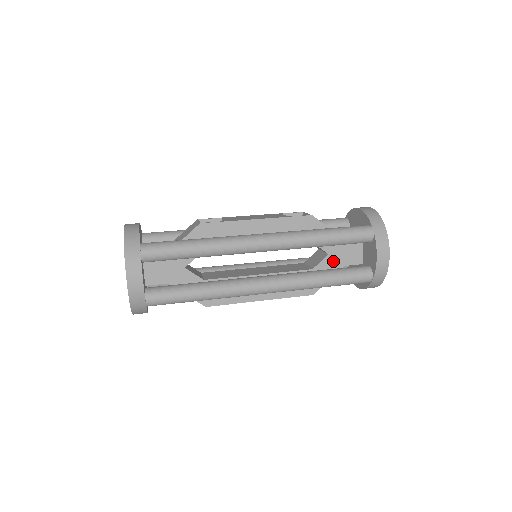
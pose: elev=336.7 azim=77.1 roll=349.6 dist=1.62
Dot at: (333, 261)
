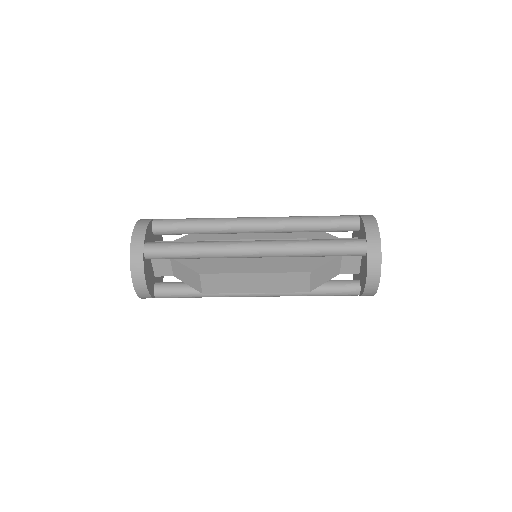
Dot at: occluded
